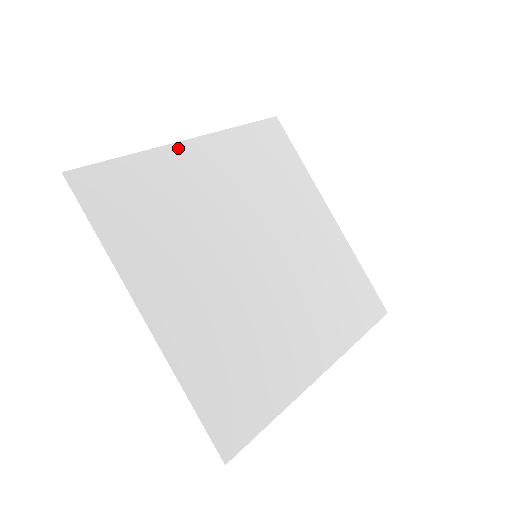
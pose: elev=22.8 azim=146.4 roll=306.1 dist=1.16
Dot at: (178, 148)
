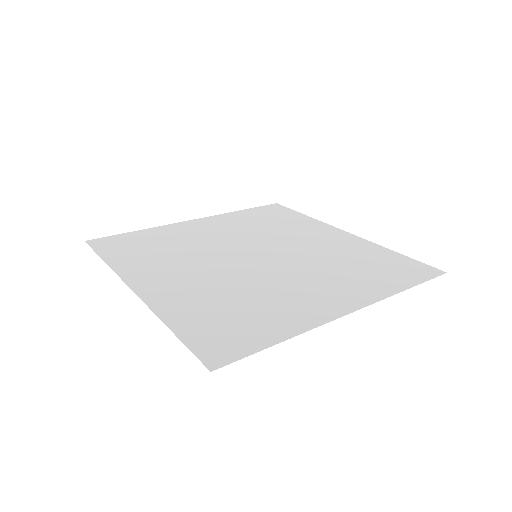
Dot at: (182, 224)
